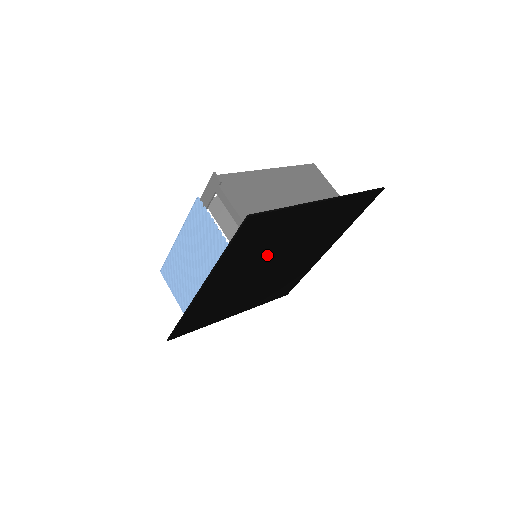
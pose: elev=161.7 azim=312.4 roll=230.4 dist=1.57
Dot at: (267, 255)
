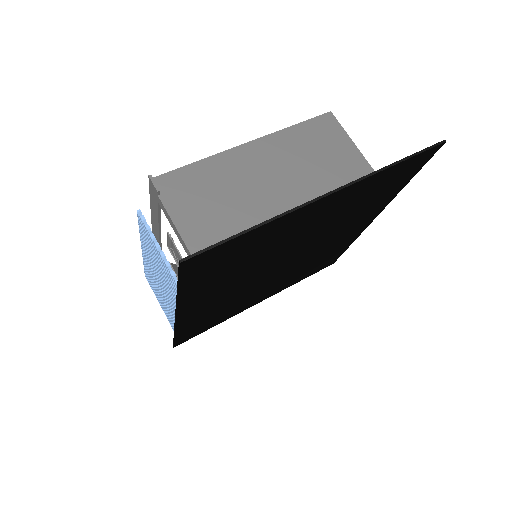
Dot at: (263, 263)
